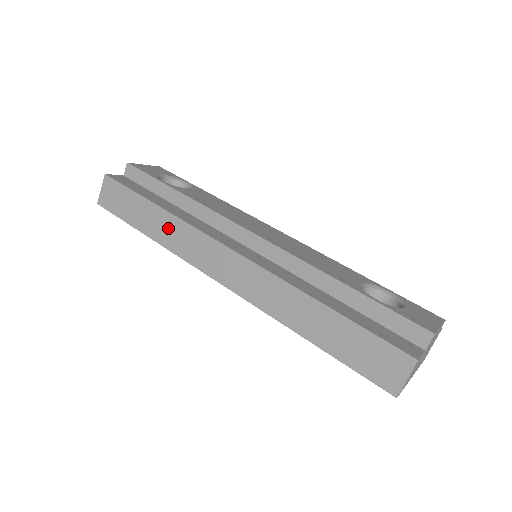
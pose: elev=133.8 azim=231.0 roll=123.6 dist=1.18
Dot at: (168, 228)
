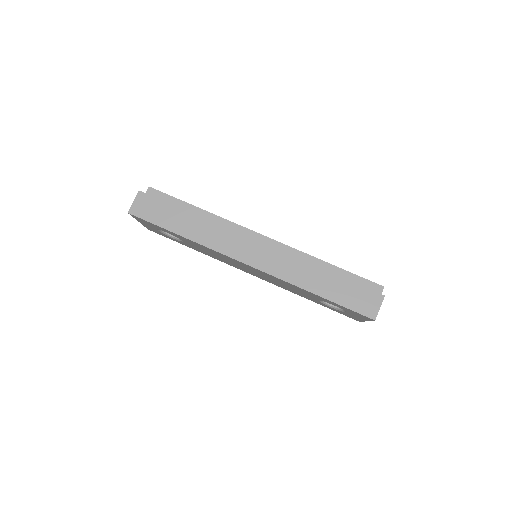
Dot at: (203, 229)
